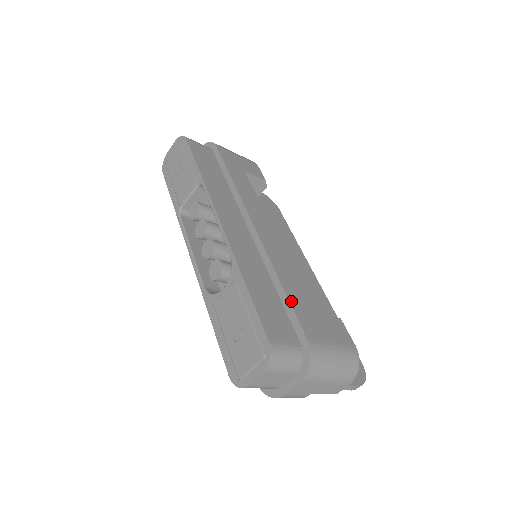
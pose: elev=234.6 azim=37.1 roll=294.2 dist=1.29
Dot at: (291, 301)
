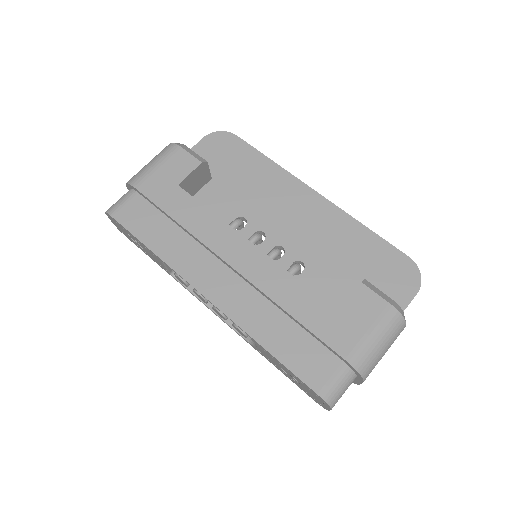
Dot at: (311, 329)
